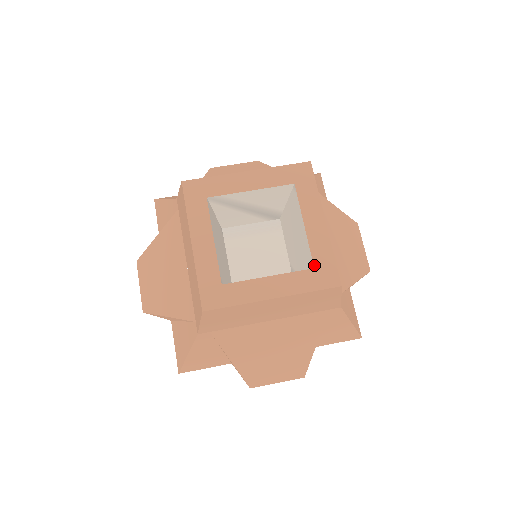
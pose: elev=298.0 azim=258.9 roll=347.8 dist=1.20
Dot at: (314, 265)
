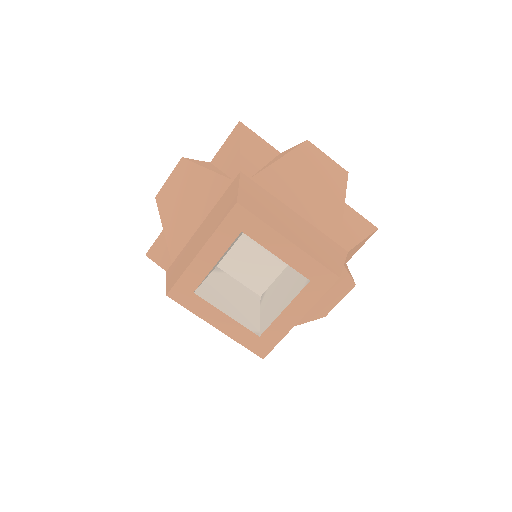
Dot at: (261, 335)
